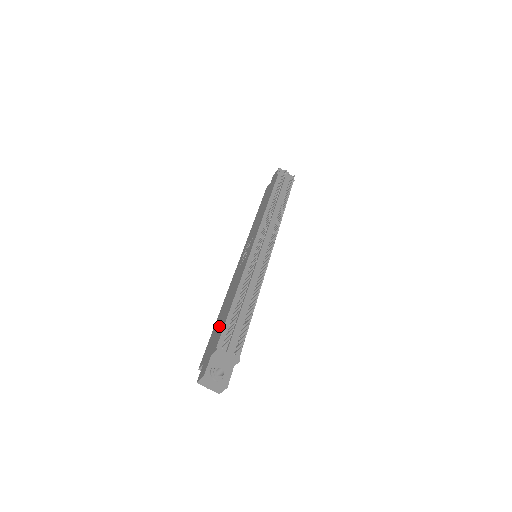
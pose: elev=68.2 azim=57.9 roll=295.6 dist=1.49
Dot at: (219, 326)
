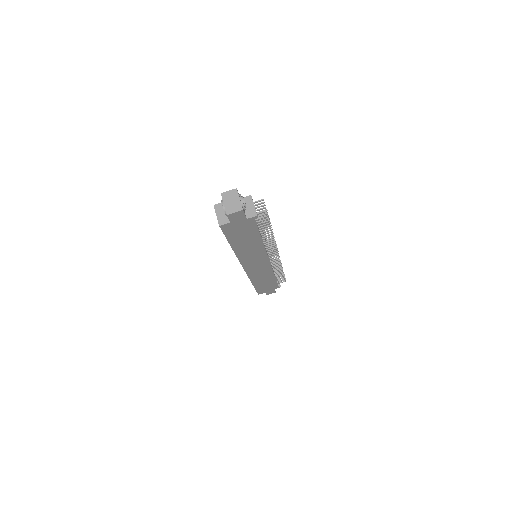
Dot at: occluded
